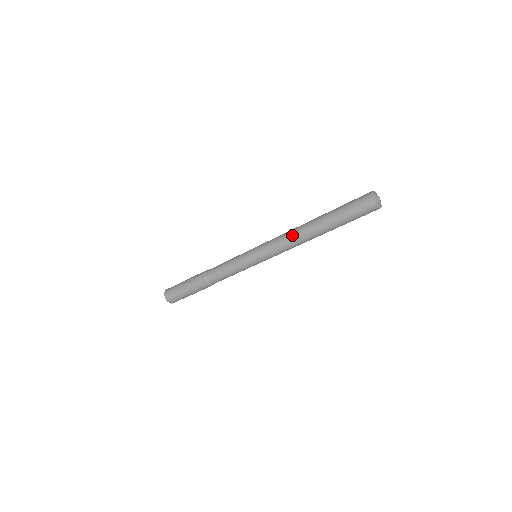
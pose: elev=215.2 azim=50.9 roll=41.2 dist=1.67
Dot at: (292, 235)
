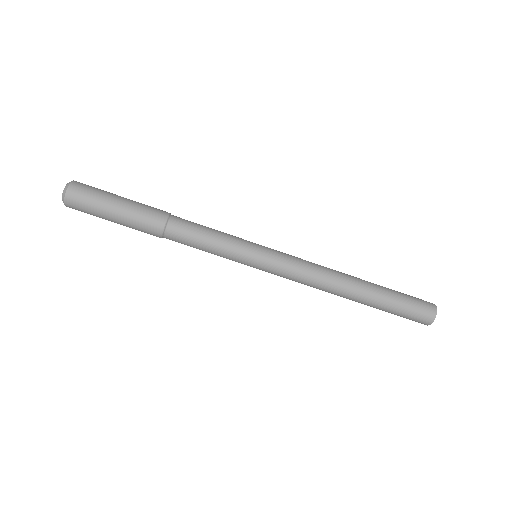
Dot at: (327, 279)
